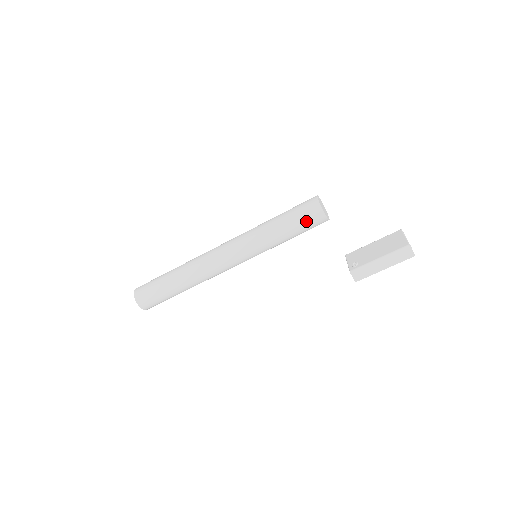
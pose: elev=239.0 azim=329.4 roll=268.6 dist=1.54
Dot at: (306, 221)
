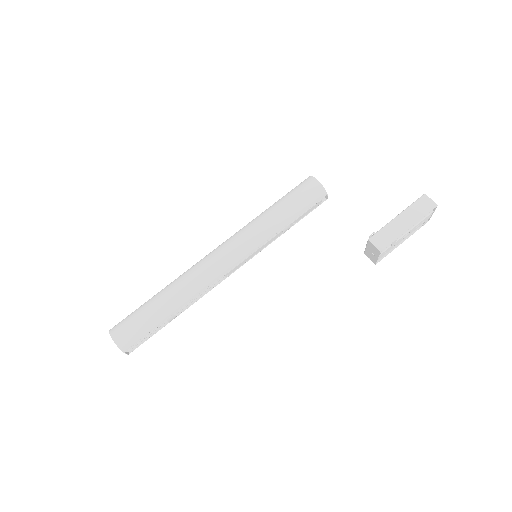
Dot at: (301, 192)
